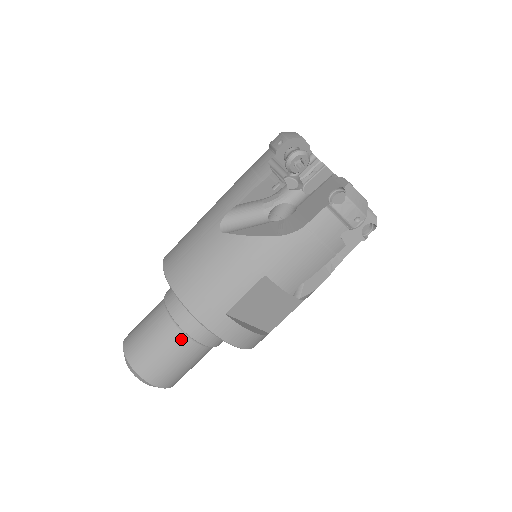
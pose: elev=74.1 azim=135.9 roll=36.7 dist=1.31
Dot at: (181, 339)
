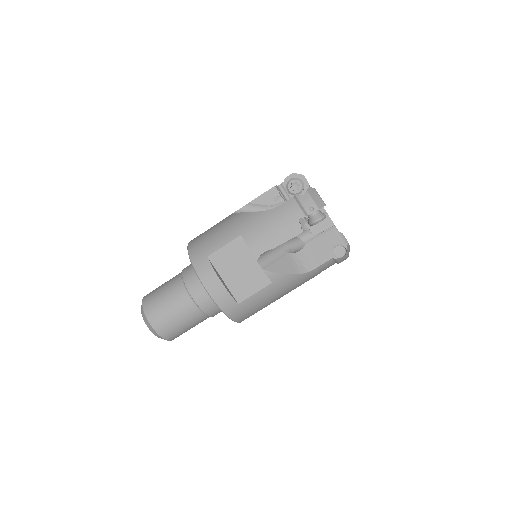
Dot at: (179, 286)
